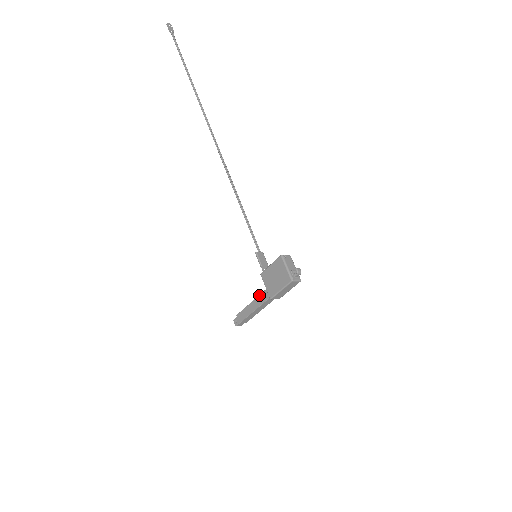
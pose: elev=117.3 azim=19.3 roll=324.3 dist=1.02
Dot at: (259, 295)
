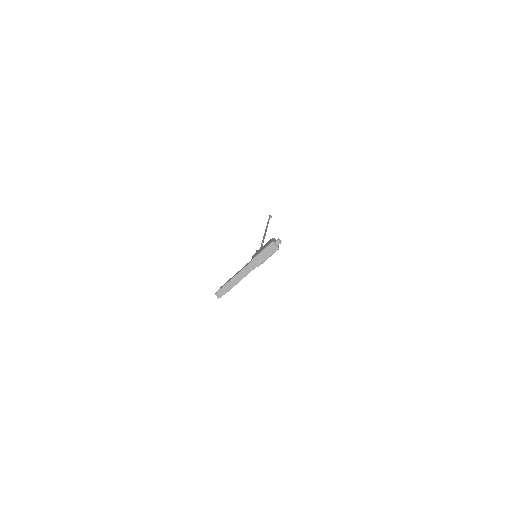
Dot at: (245, 265)
